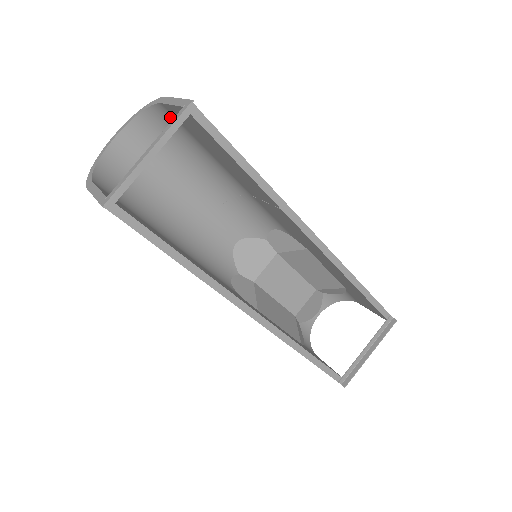
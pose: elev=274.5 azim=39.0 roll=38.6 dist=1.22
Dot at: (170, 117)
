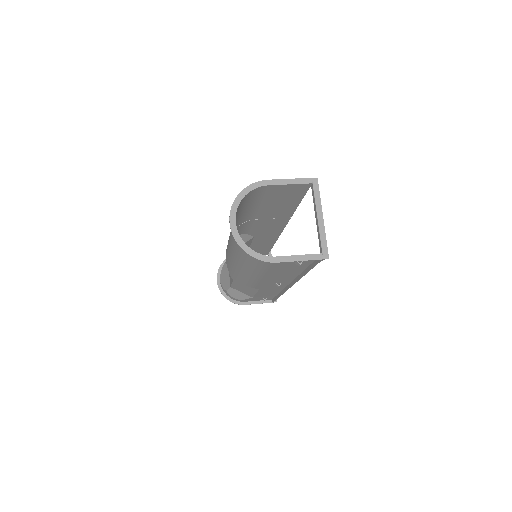
Dot at: (259, 192)
